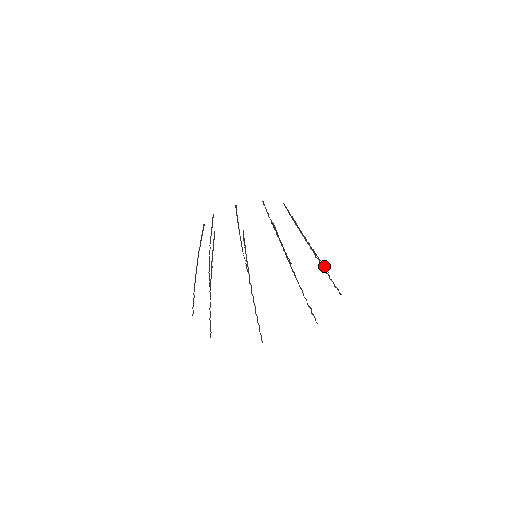
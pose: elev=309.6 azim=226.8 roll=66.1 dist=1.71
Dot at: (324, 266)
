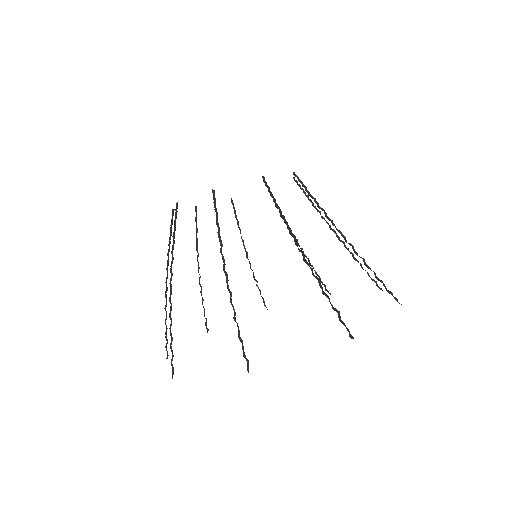
Dot at: (324, 284)
